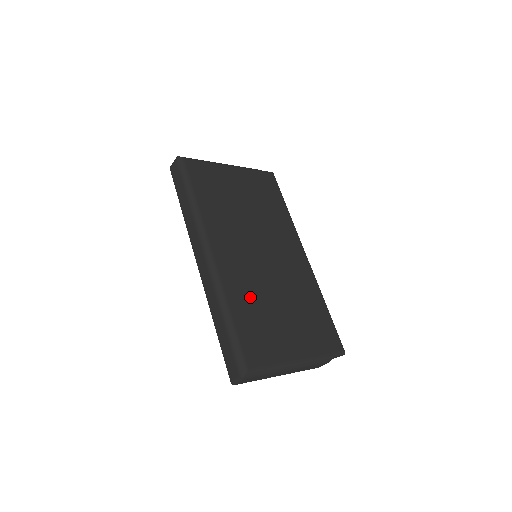
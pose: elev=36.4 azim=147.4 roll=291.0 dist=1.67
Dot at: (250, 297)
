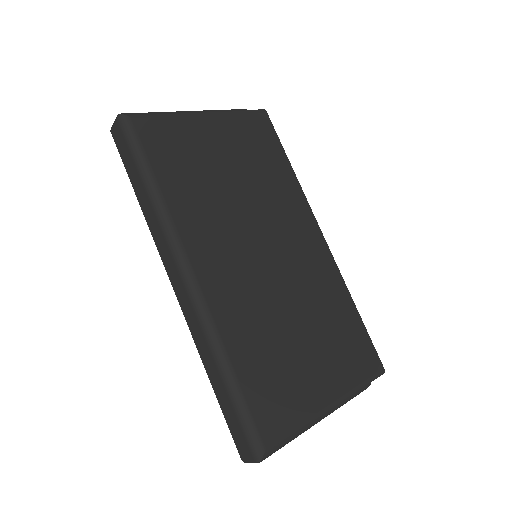
Dot at: (255, 331)
